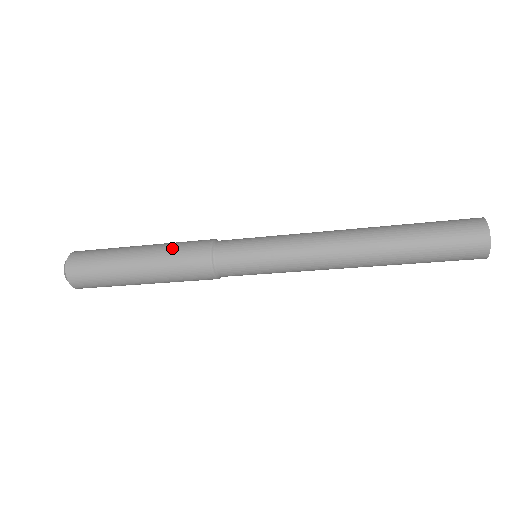
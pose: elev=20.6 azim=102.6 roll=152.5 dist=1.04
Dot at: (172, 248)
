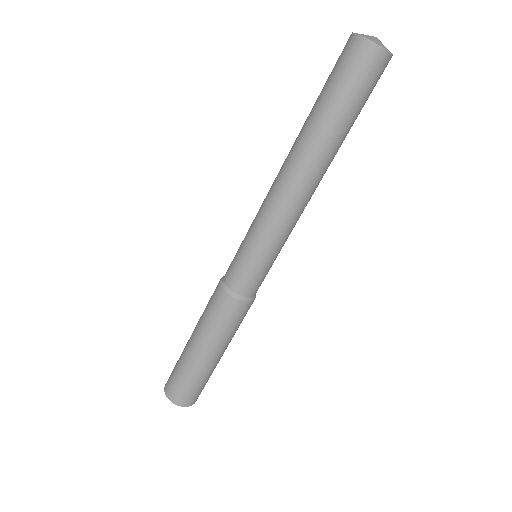
Dot at: occluded
